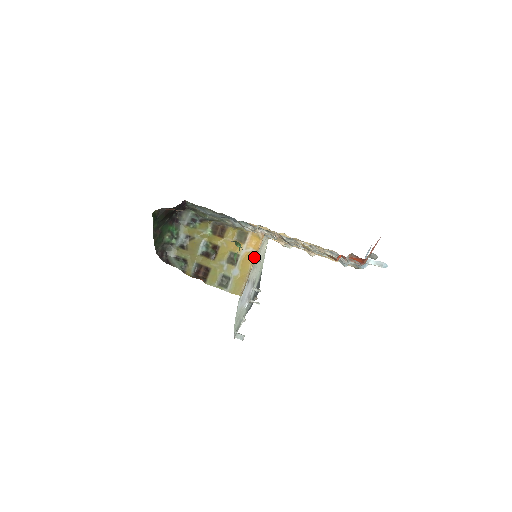
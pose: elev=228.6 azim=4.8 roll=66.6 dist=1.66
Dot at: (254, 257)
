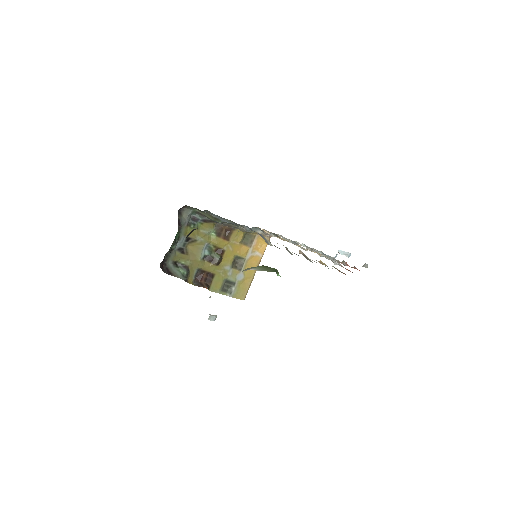
Dot at: (260, 261)
